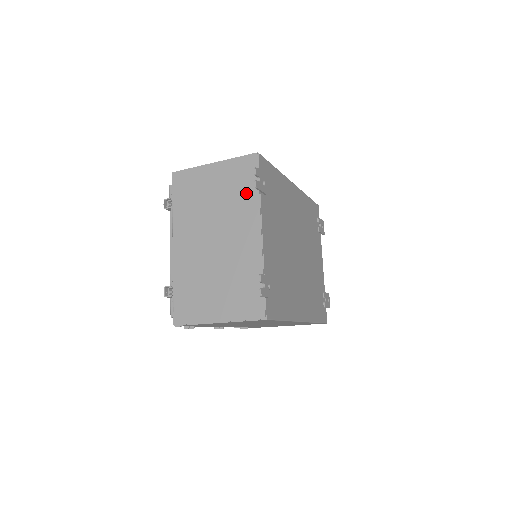
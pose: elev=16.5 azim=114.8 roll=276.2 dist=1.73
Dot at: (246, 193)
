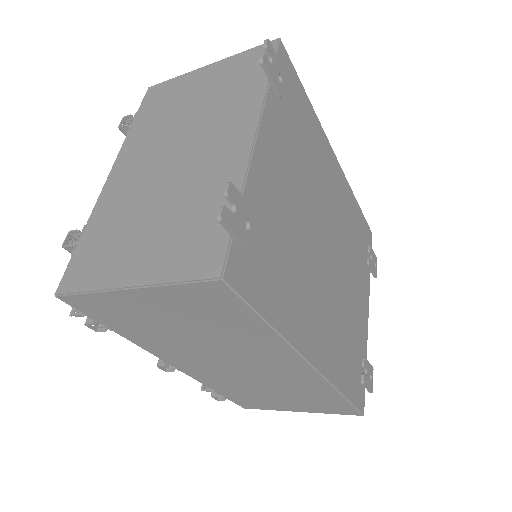
Dot at: (246, 88)
